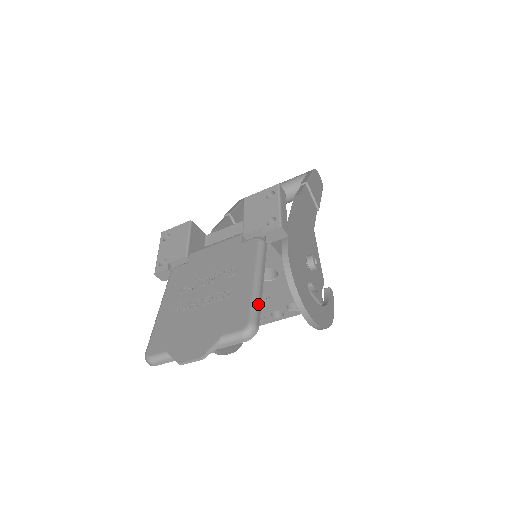
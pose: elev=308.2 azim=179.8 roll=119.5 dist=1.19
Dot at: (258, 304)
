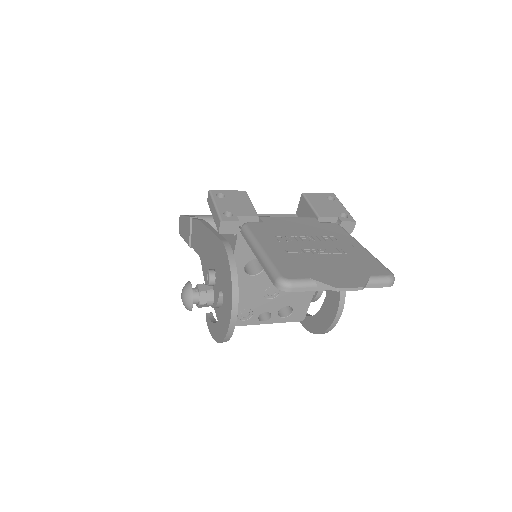
Dot at: occluded
